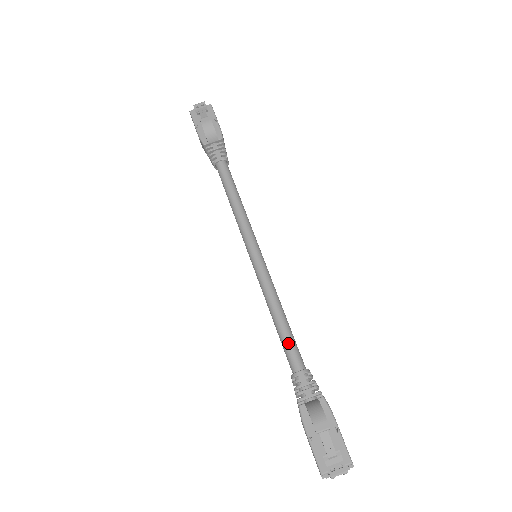
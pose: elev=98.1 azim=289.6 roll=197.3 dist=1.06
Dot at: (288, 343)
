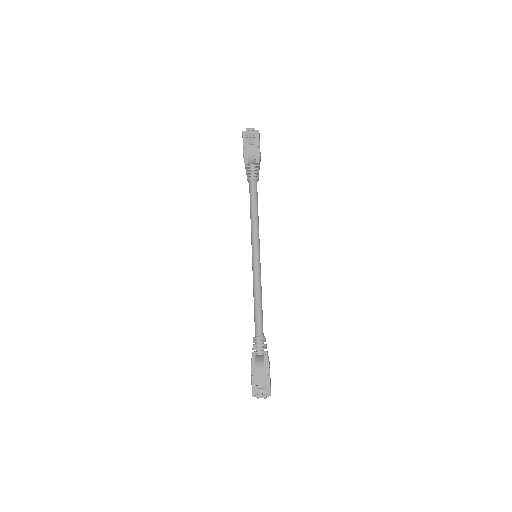
Dot at: (258, 318)
